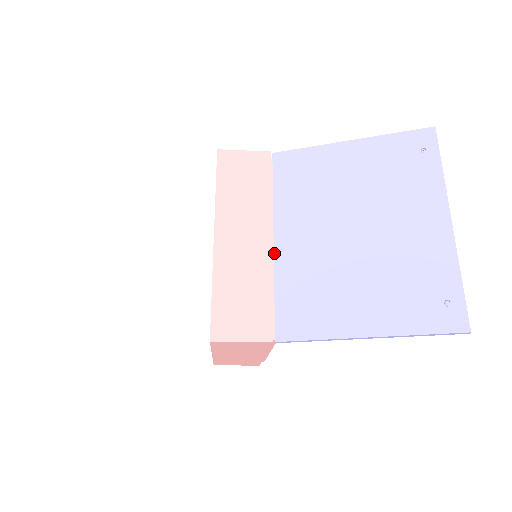
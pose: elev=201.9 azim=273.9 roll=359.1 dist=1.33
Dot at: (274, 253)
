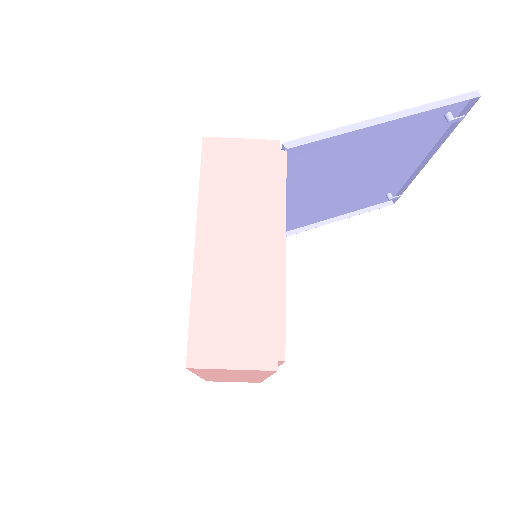
Dot at: occluded
